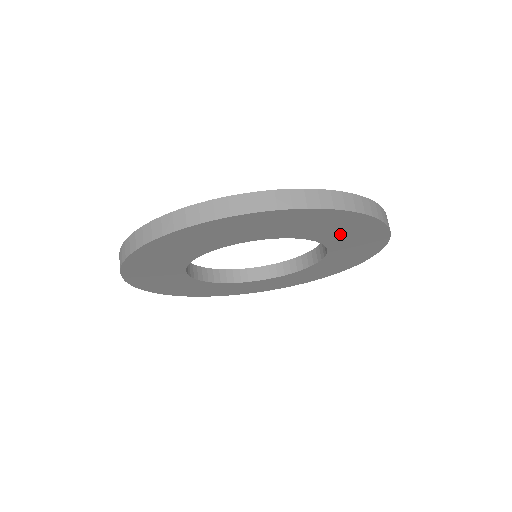
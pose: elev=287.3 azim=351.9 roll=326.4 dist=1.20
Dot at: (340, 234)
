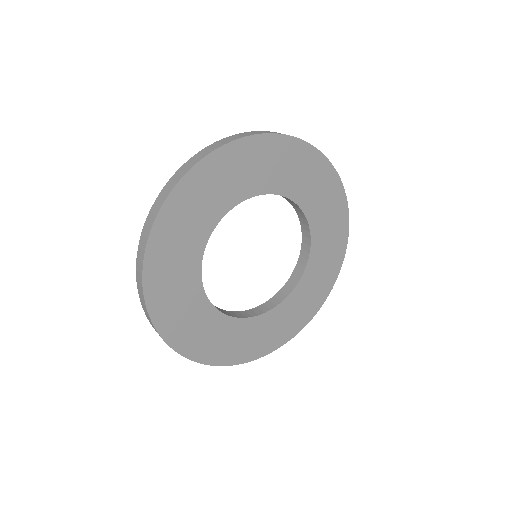
Dot at: (284, 174)
